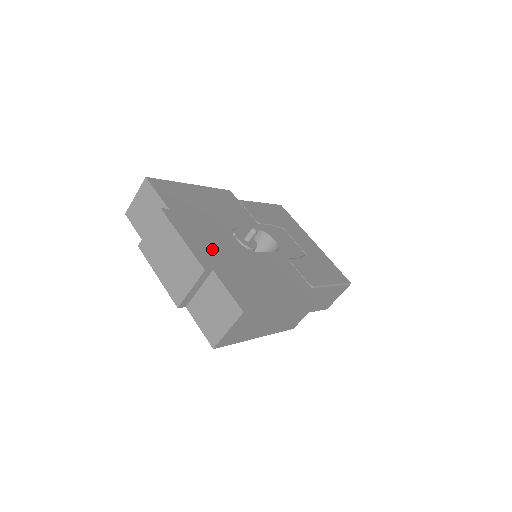
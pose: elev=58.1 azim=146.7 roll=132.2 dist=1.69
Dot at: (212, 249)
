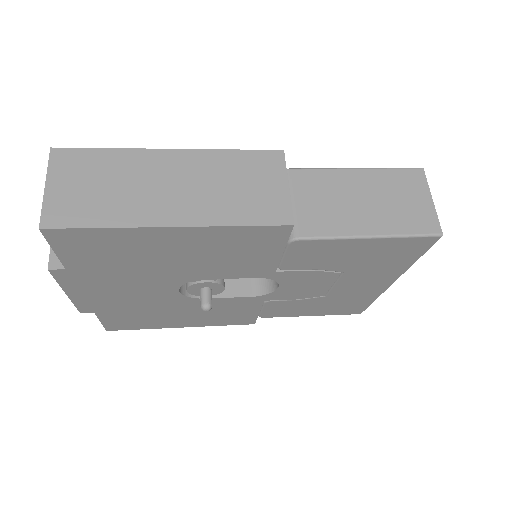
Dot at: occluded
